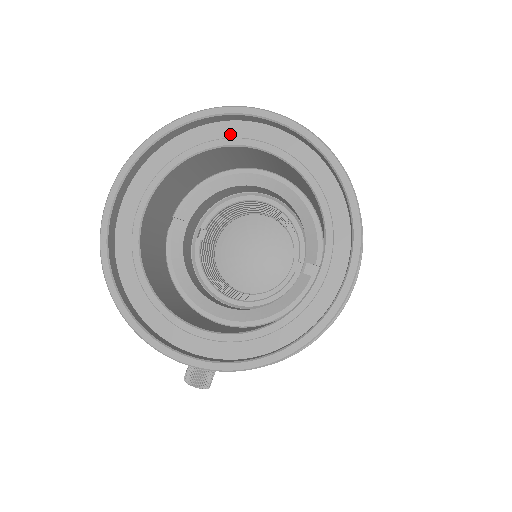
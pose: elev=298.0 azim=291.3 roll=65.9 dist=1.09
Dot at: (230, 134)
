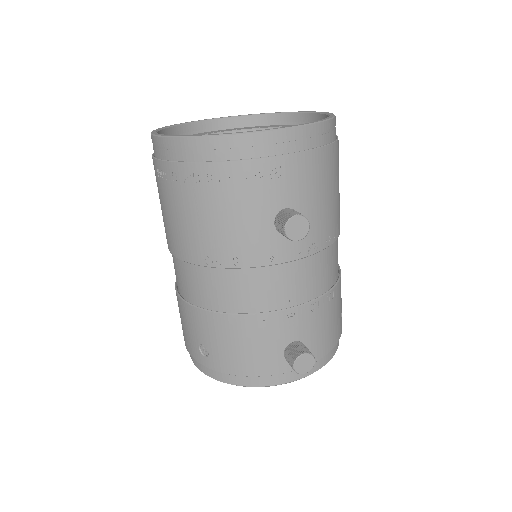
Dot at: (204, 134)
